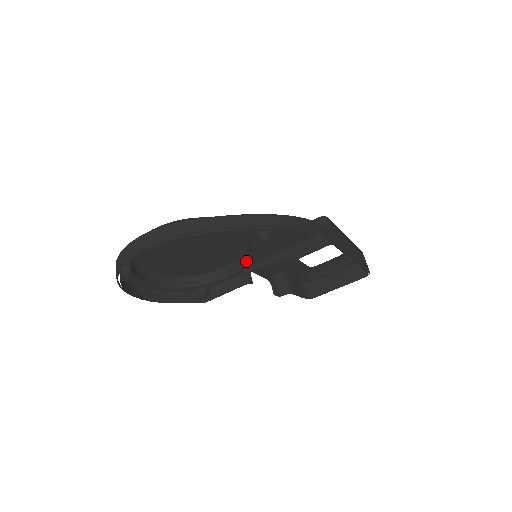
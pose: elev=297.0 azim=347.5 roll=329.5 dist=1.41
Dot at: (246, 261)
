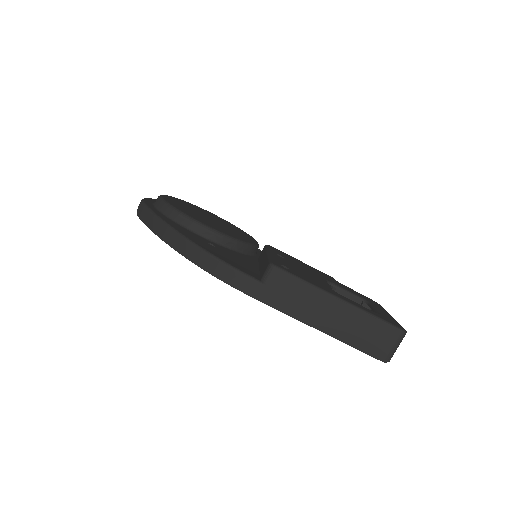
Dot at: occluded
